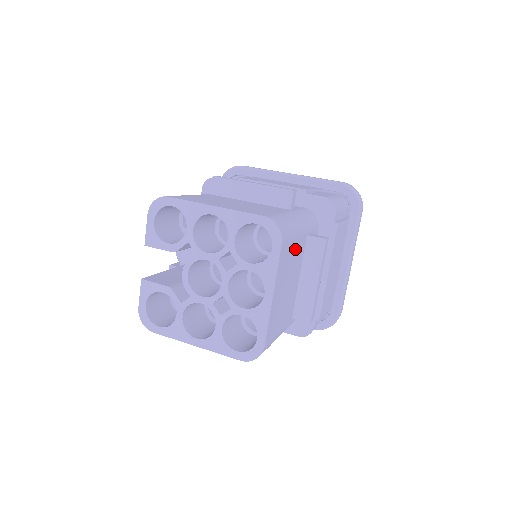
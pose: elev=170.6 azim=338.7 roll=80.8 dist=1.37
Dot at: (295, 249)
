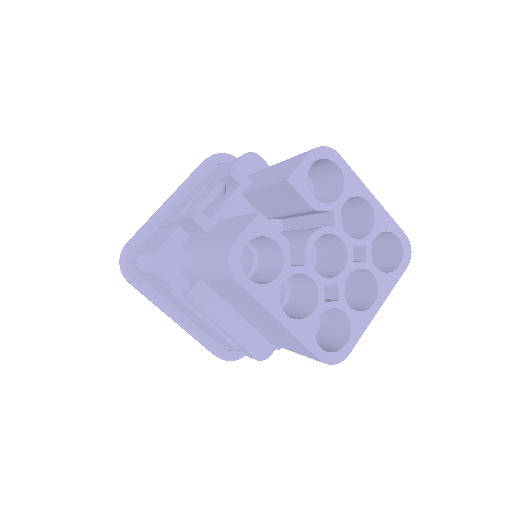
Dot at: occluded
